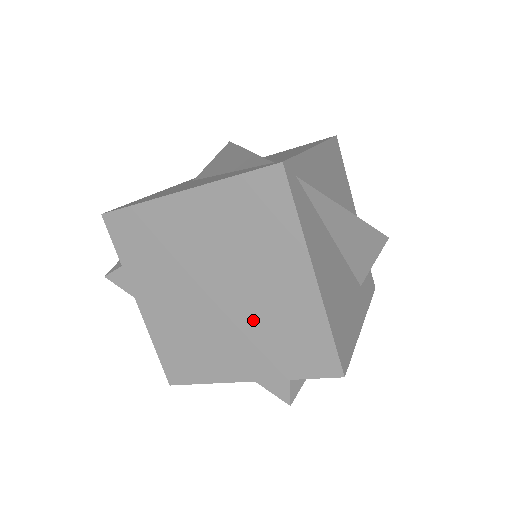
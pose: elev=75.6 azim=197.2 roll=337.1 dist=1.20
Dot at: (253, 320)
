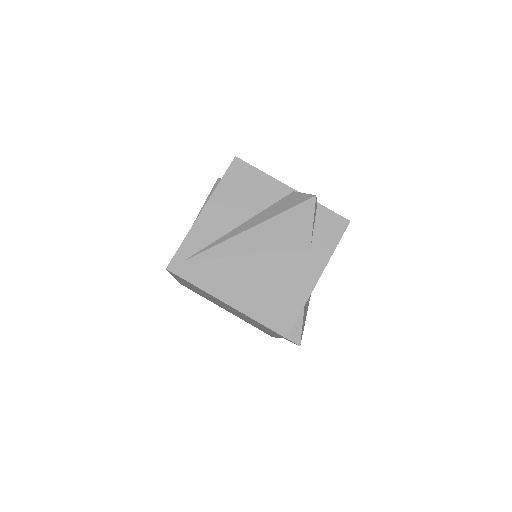
Dot at: (244, 317)
